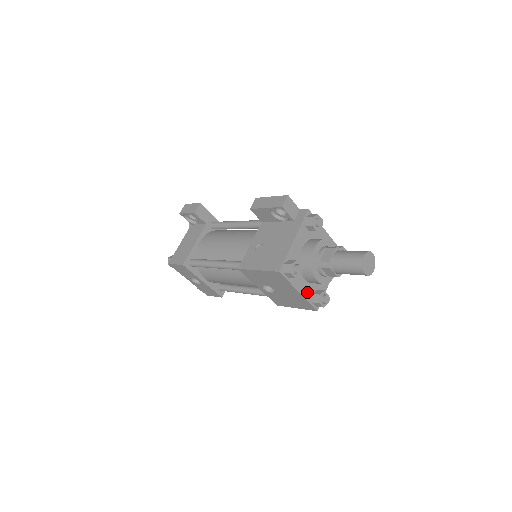
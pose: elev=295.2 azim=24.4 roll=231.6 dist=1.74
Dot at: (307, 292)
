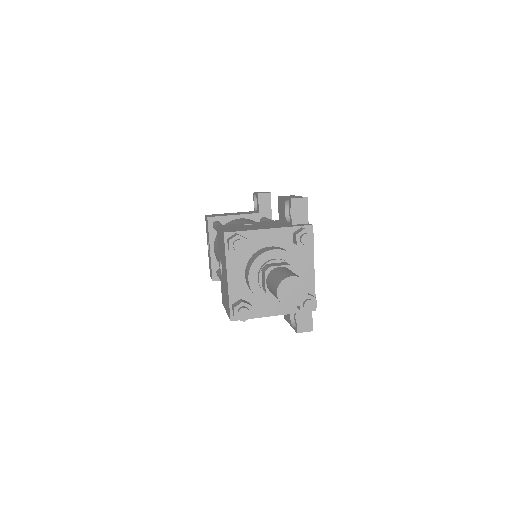
Dot at: (236, 289)
